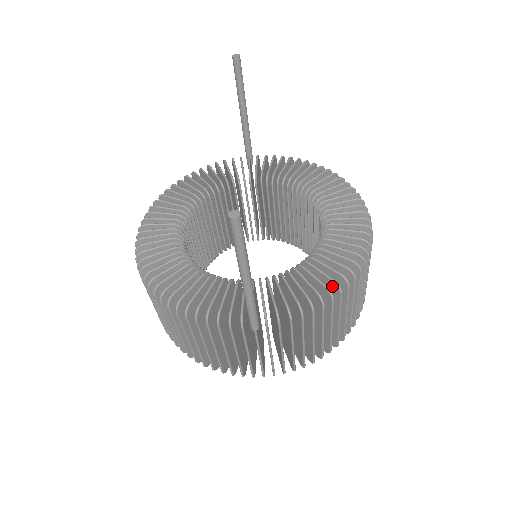
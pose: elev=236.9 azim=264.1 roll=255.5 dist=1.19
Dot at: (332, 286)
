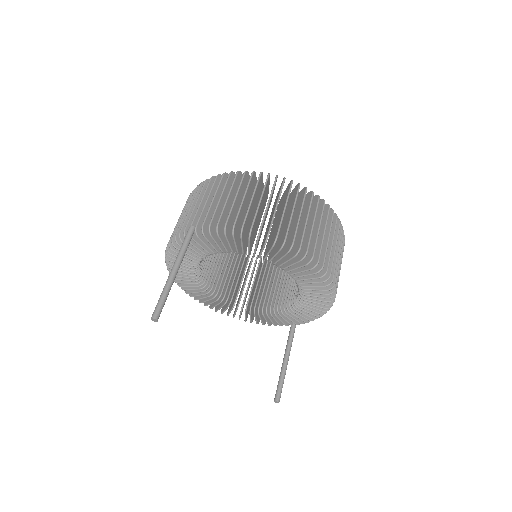
Dot at: occluded
